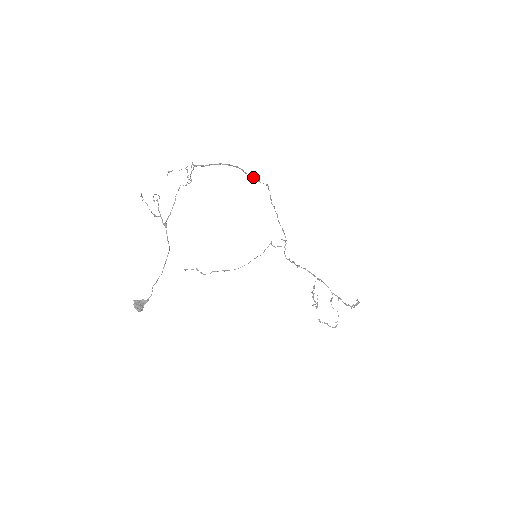
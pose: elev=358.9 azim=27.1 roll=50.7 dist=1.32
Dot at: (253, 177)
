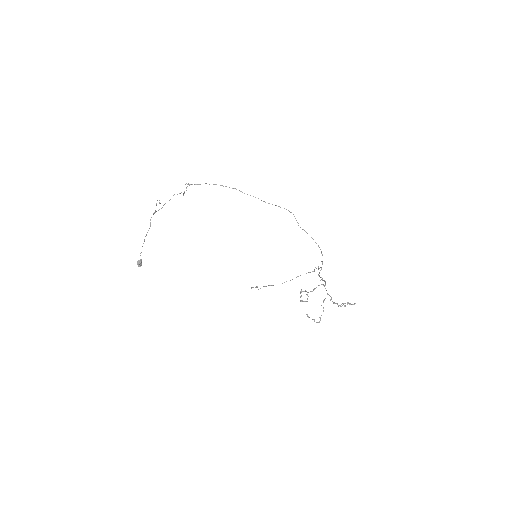
Dot at: (255, 197)
